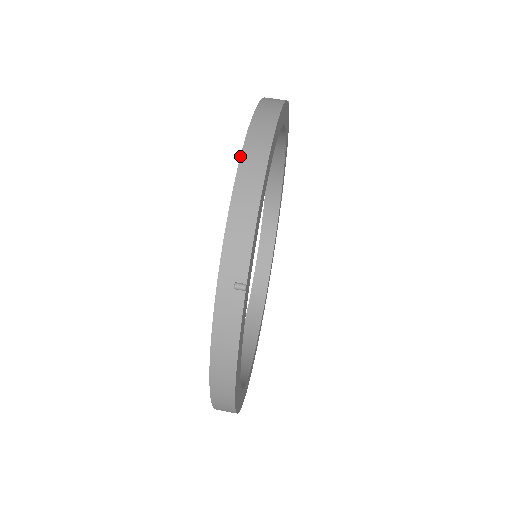
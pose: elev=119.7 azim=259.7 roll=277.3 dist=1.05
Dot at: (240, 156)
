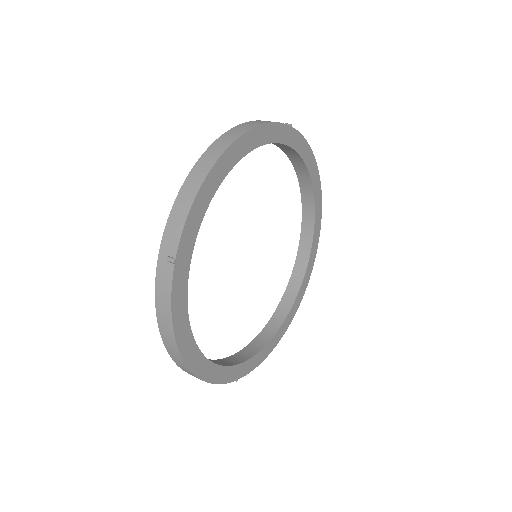
Dot at: occluded
